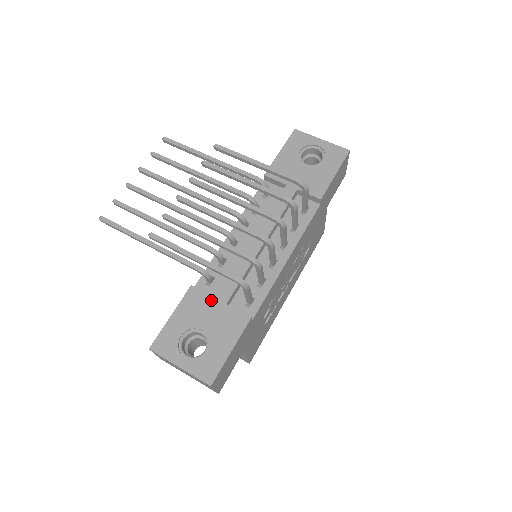
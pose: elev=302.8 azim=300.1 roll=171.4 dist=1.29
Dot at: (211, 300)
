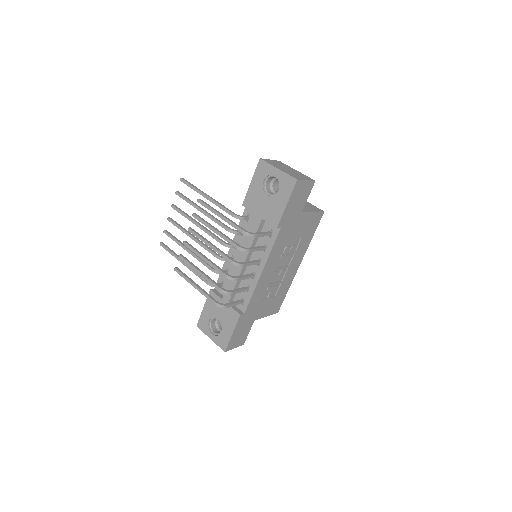
Dot at: (220, 301)
